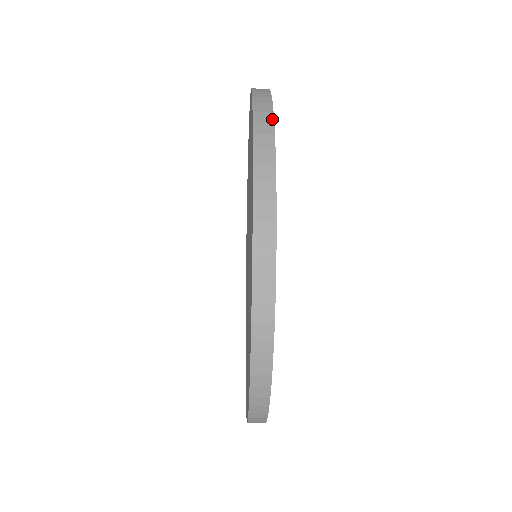
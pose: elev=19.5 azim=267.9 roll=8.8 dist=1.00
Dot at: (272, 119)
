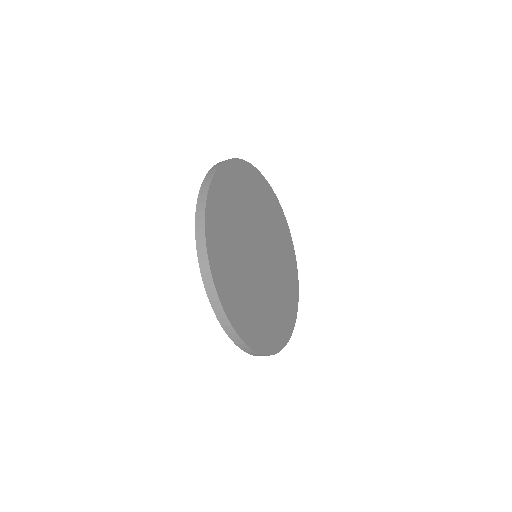
Dot at: (251, 164)
